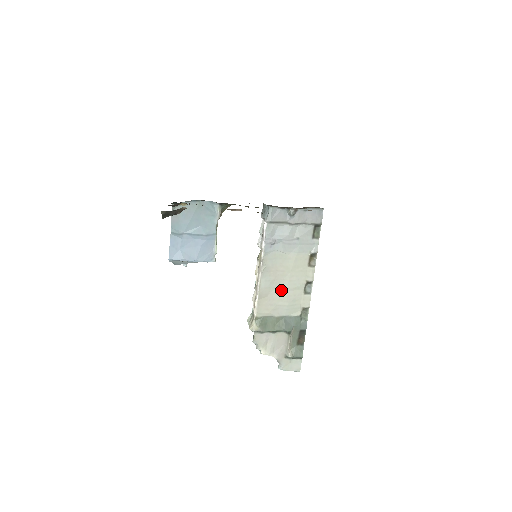
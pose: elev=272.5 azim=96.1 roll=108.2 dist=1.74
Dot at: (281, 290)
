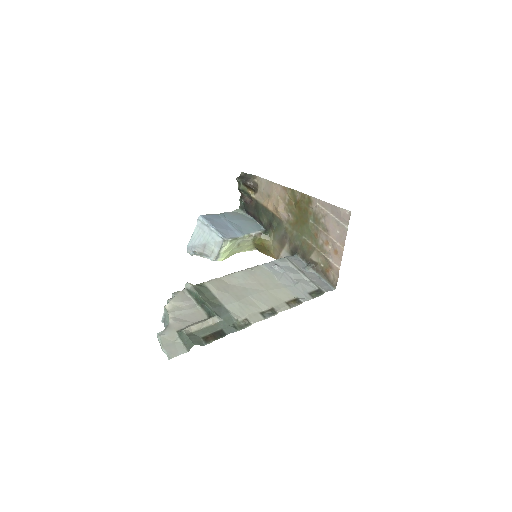
Dot at: (245, 292)
